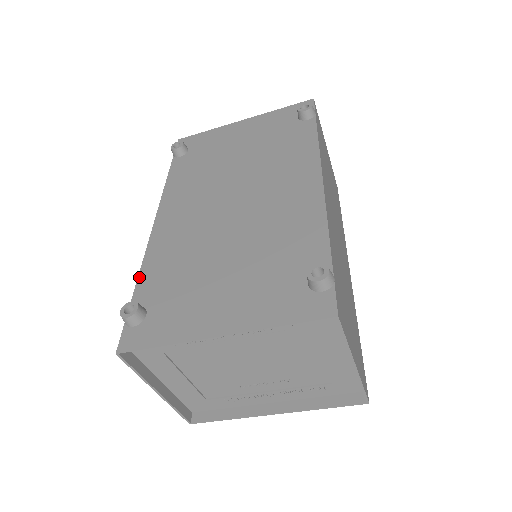
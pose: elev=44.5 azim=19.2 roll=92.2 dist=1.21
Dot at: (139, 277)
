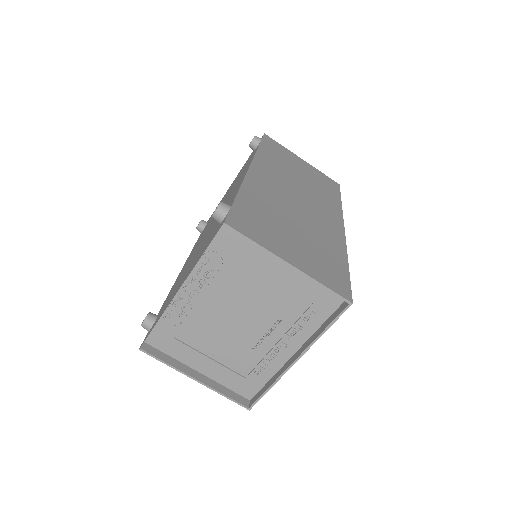
Dot at: occluded
